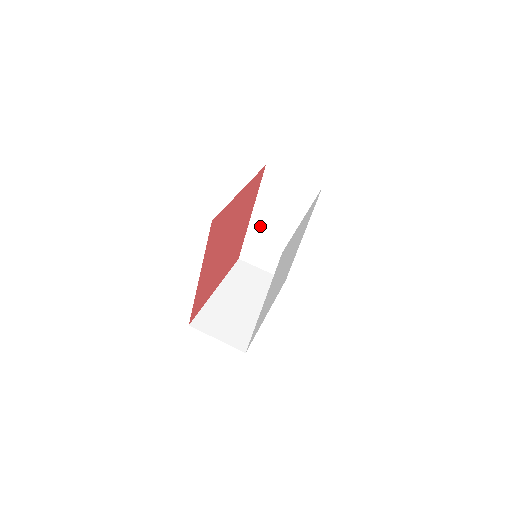
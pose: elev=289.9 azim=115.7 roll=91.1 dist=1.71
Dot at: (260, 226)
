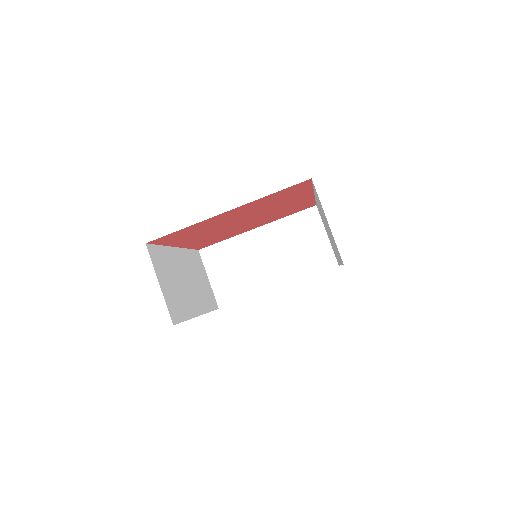
Dot at: occluded
